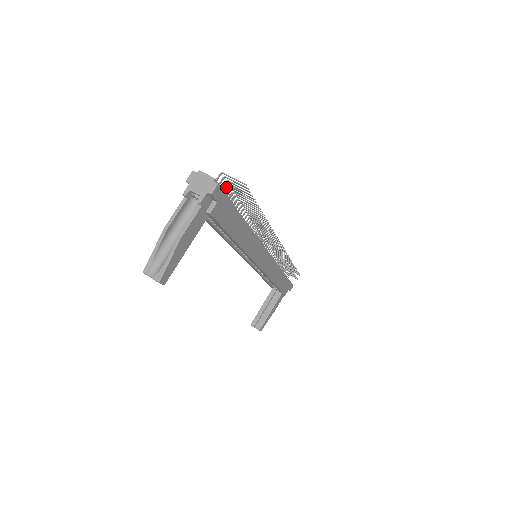
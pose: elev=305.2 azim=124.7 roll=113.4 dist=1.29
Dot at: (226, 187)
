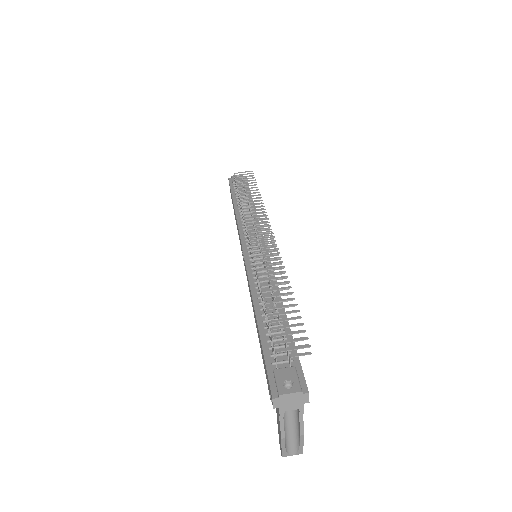
Dot at: (270, 335)
